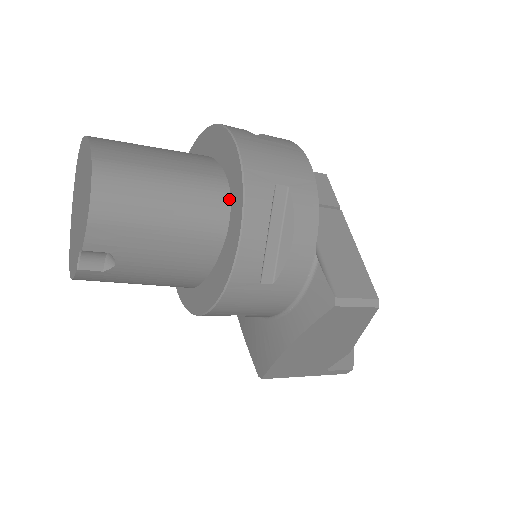
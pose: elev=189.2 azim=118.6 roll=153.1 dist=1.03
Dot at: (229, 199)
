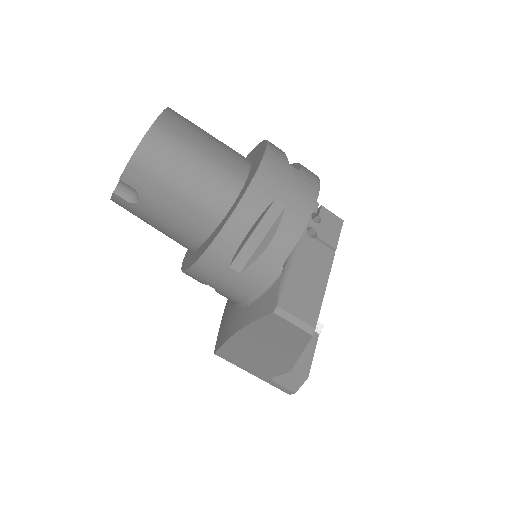
Dot at: (238, 194)
